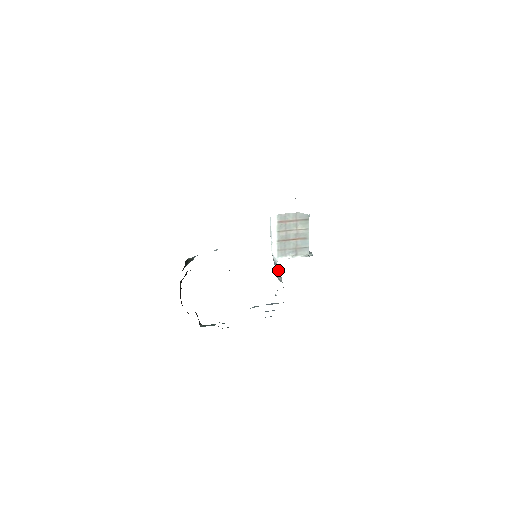
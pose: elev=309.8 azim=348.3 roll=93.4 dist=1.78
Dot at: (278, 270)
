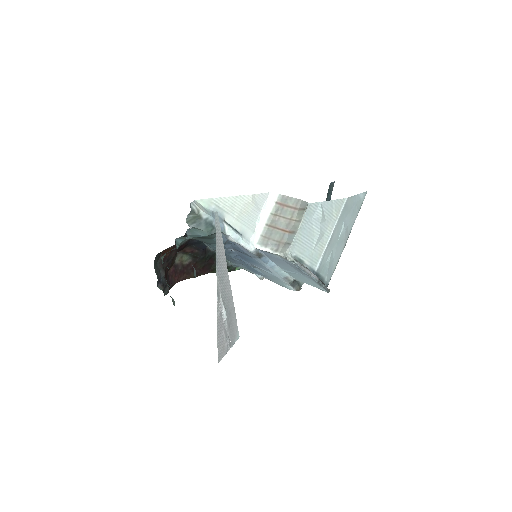
Dot at: (225, 224)
